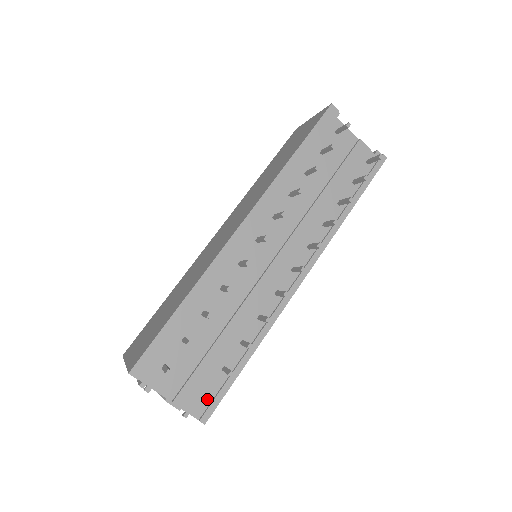
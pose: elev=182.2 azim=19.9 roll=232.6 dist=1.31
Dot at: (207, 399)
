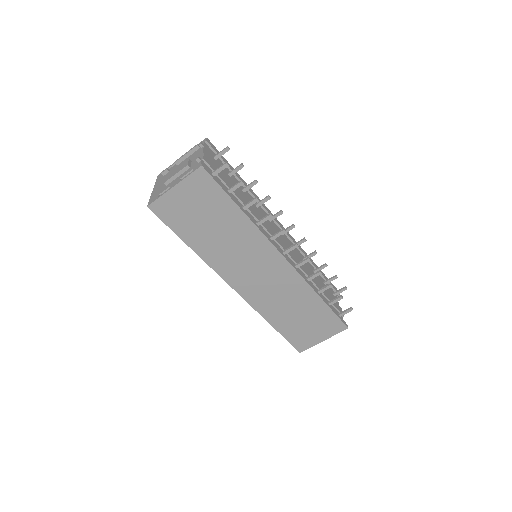
Dot at: (222, 166)
